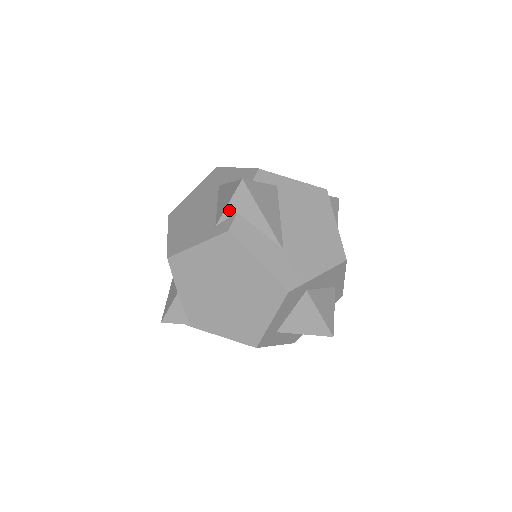
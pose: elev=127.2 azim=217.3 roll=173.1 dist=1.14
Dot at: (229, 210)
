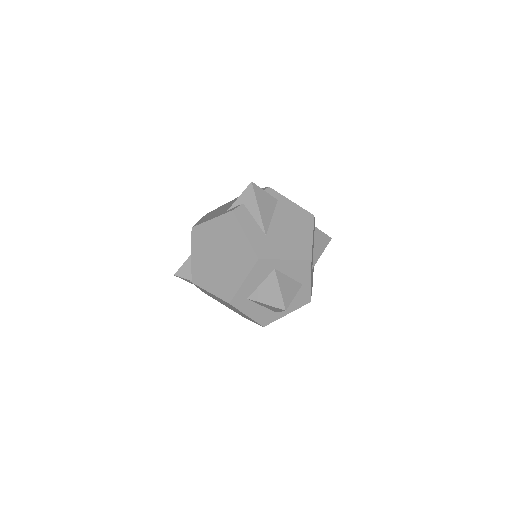
Dot at: (238, 201)
